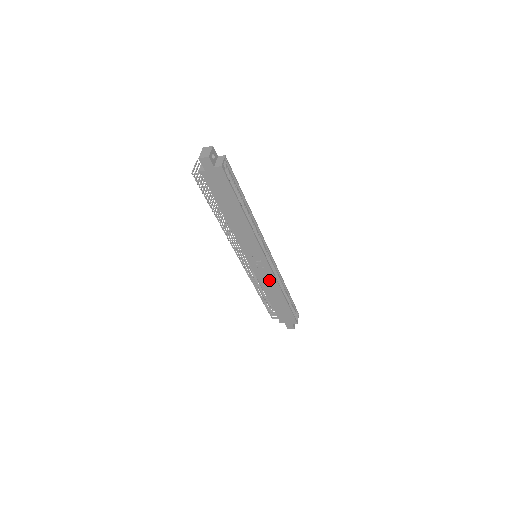
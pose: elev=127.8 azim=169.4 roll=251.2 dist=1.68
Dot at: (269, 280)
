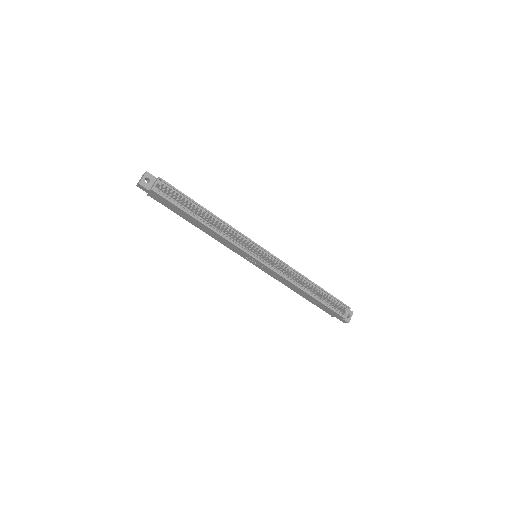
Dot at: (280, 278)
